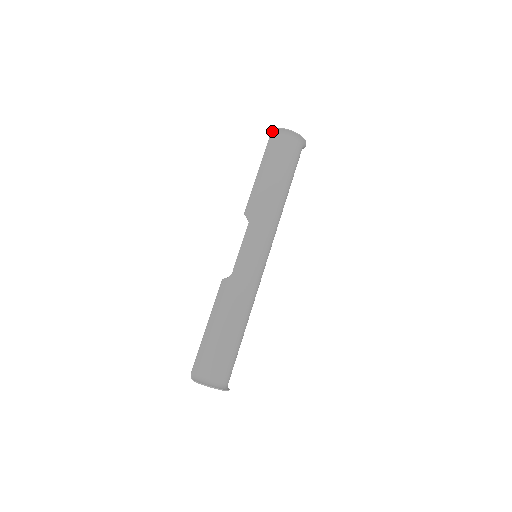
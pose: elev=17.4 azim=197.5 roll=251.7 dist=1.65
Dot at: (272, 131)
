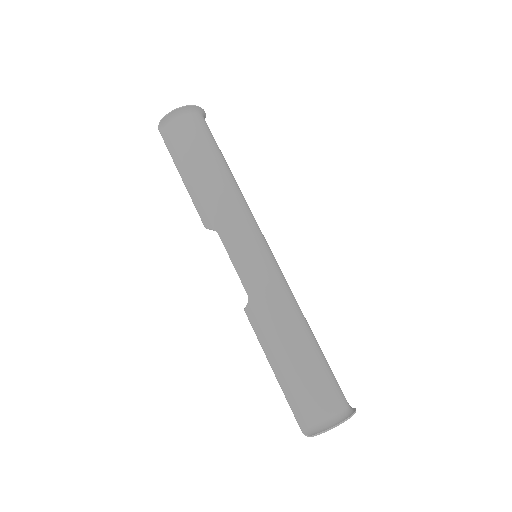
Dot at: (158, 129)
